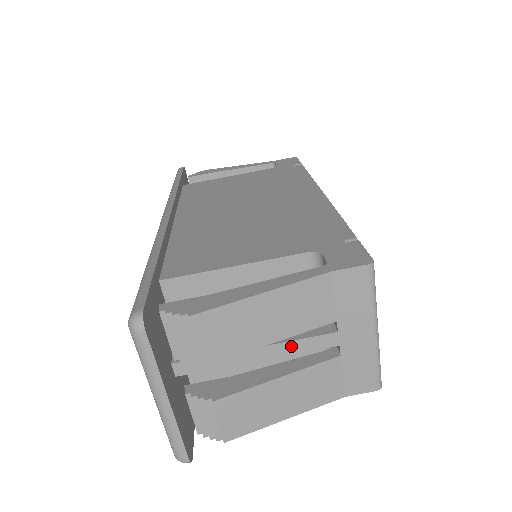
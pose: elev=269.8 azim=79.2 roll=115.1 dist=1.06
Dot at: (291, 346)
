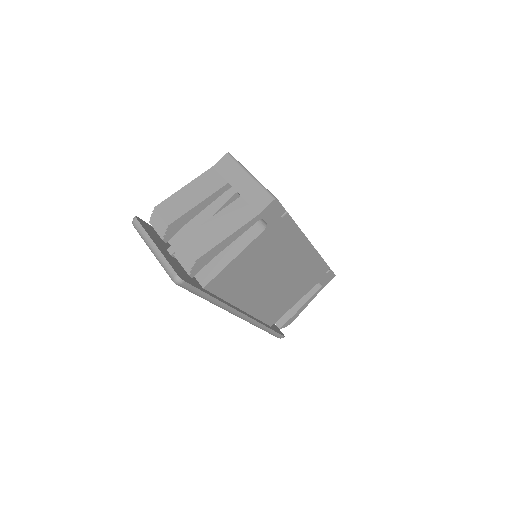
Dot at: (215, 207)
